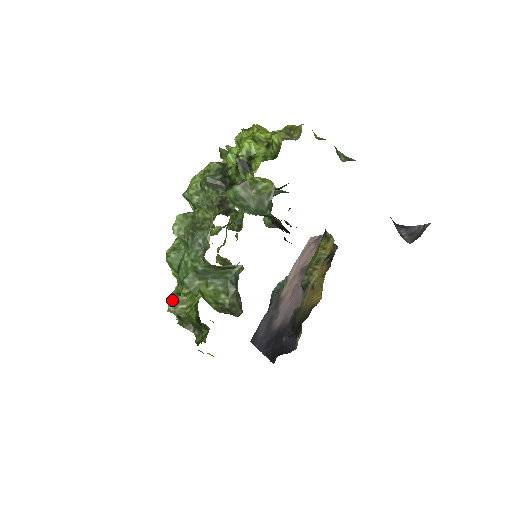
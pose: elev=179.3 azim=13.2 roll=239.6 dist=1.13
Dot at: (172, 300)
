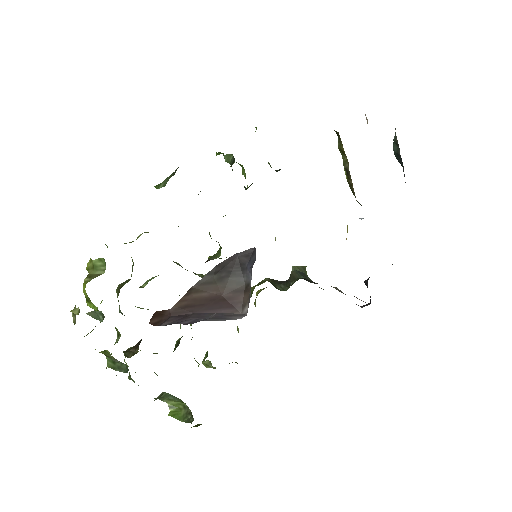
Dot at: (204, 365)
